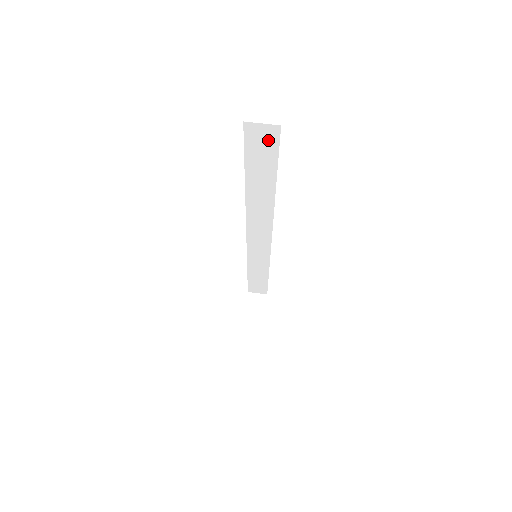
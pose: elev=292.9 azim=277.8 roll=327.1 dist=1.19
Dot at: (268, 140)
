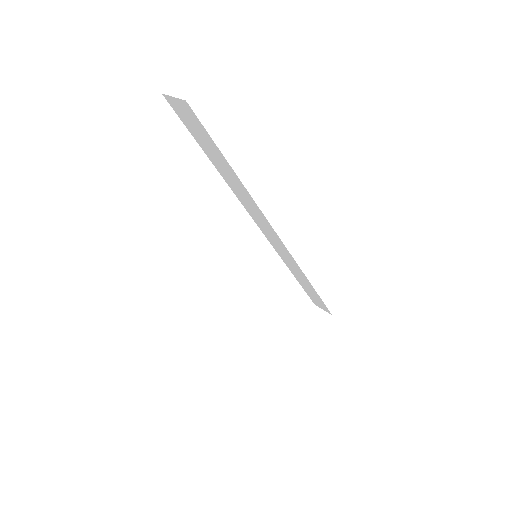
Dot at: (192, 118)
